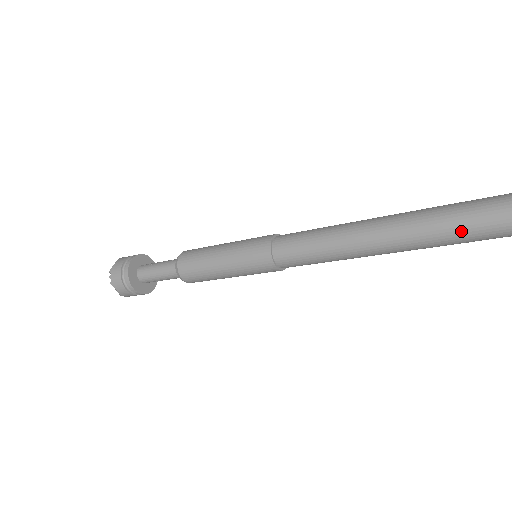
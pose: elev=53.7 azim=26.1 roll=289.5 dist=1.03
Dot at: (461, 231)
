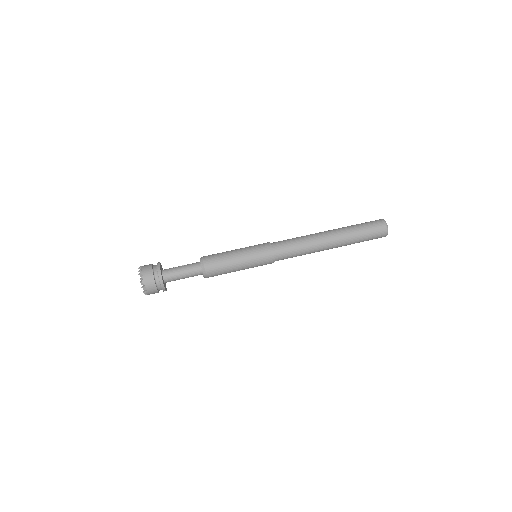
Dot at: (366, 234)
